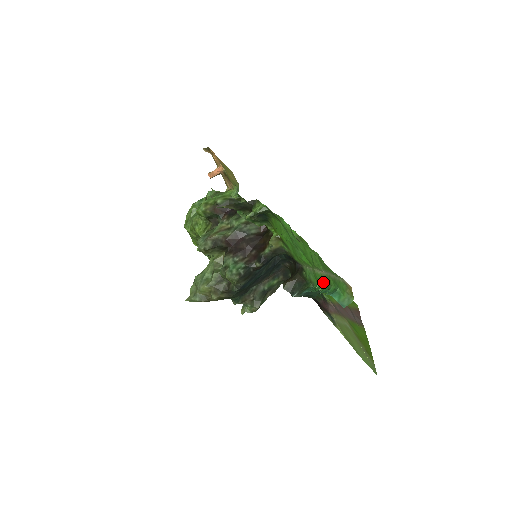
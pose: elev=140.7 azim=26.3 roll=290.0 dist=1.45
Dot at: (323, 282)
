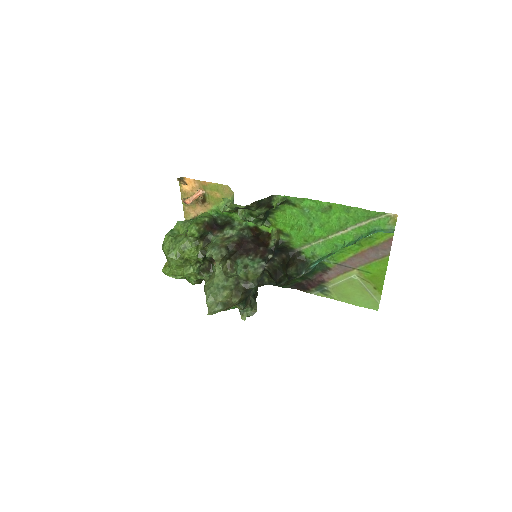
Dot at: (343, 241)
